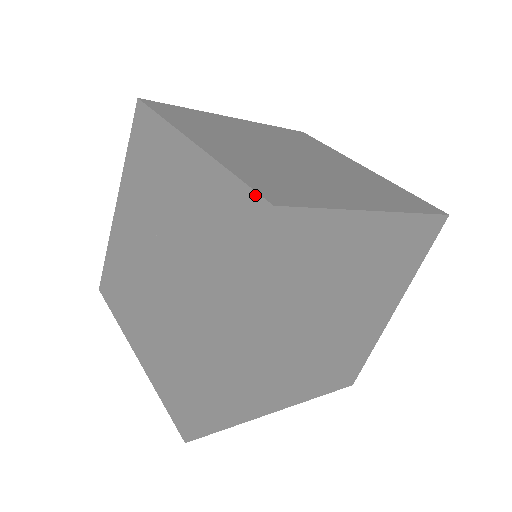
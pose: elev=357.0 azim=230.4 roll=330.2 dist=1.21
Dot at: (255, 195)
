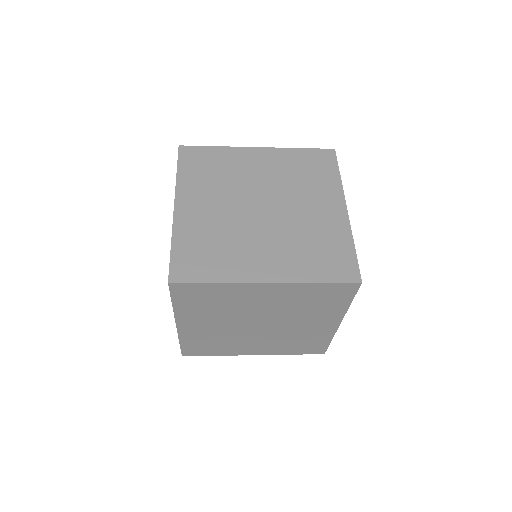
Dot at: (169, 269)
